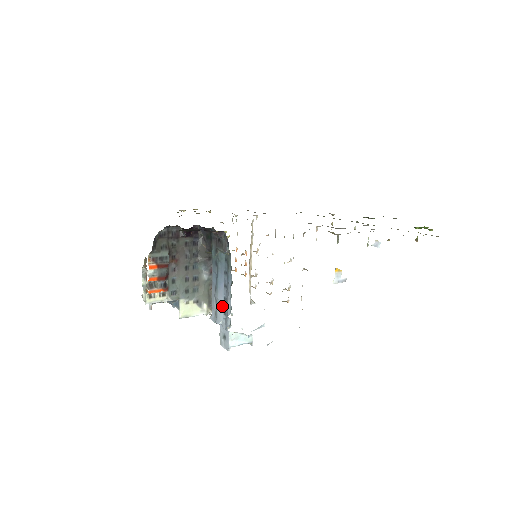
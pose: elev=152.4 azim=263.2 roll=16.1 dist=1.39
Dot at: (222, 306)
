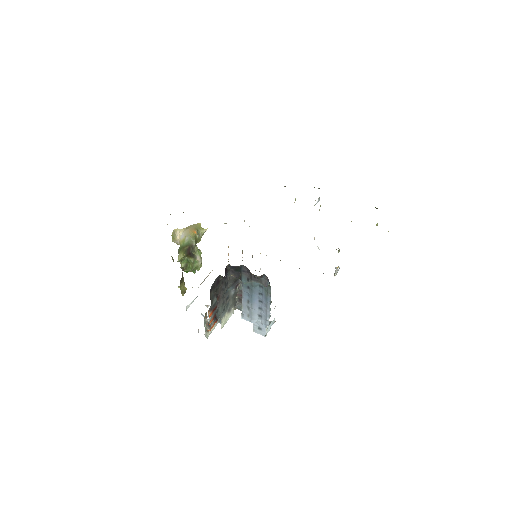
Dot at: (257, 312)
